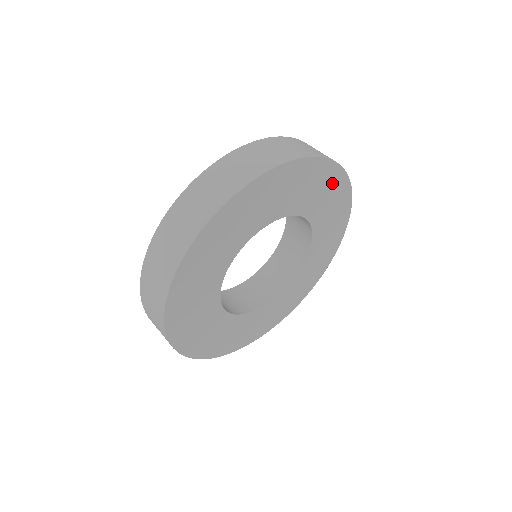
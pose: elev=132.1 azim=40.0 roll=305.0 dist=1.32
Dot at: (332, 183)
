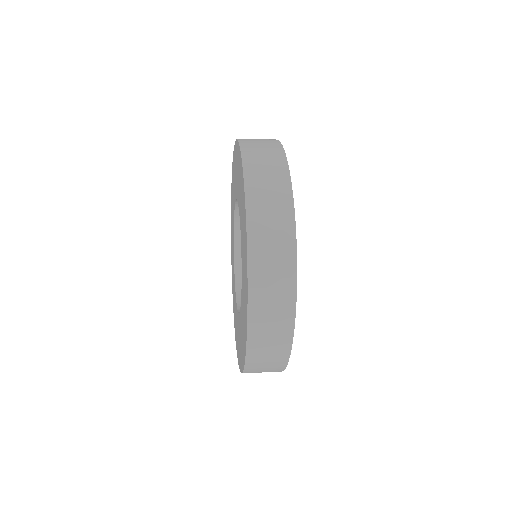
Dot at: occluded
